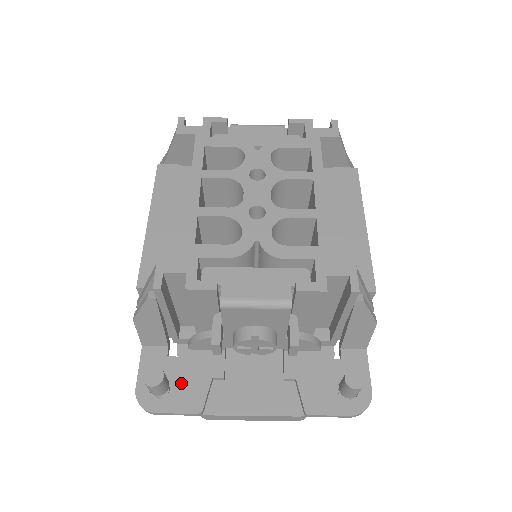
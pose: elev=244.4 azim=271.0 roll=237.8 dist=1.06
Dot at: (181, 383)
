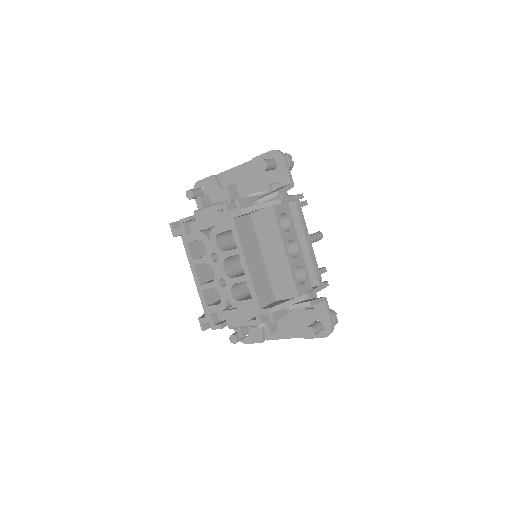
Dot at: (251, 330)
